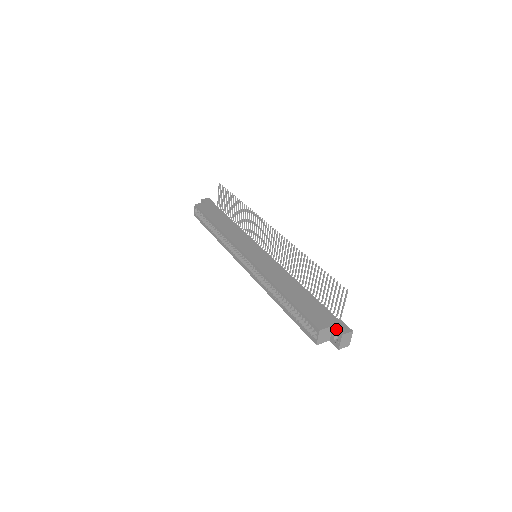
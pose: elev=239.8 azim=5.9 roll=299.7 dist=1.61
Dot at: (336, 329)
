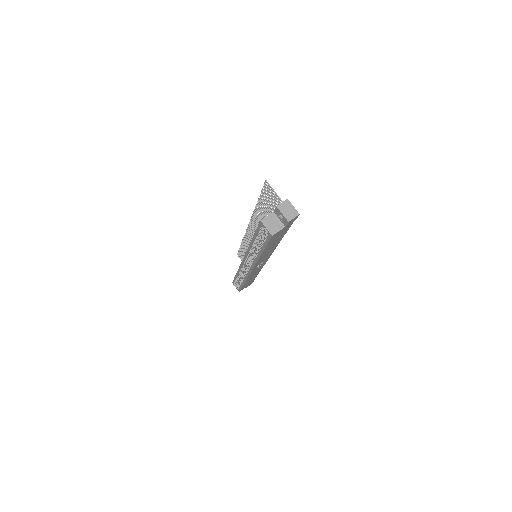
Dot at: (274, 210)
